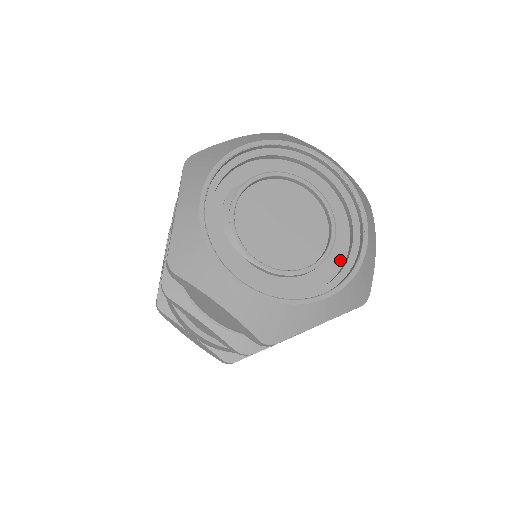
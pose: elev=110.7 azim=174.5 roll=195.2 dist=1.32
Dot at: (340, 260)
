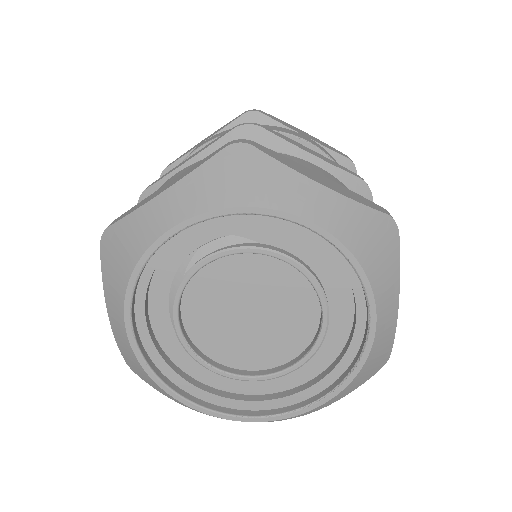
Dot at: (267, 389)
